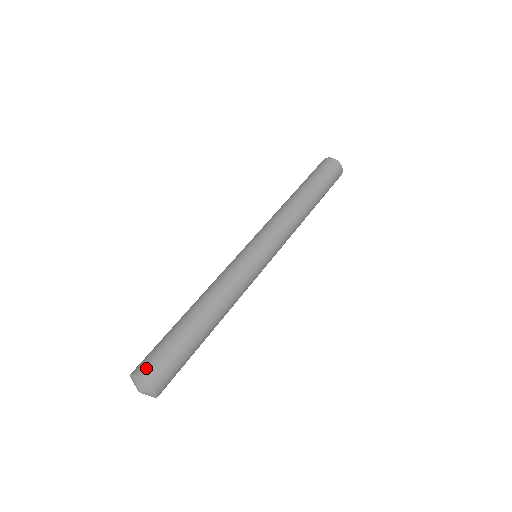
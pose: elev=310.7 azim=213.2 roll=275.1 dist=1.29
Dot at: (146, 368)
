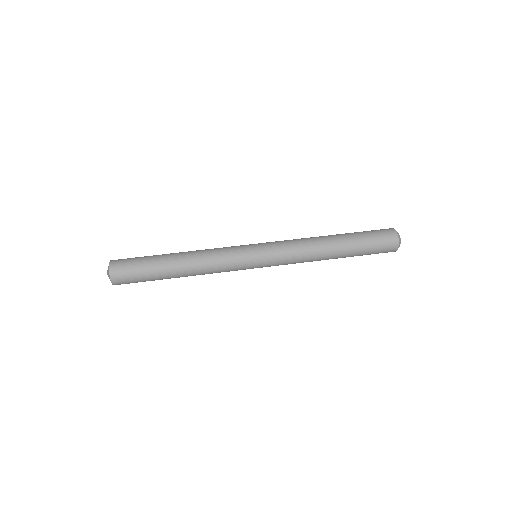
Dot at: (118, 260)
